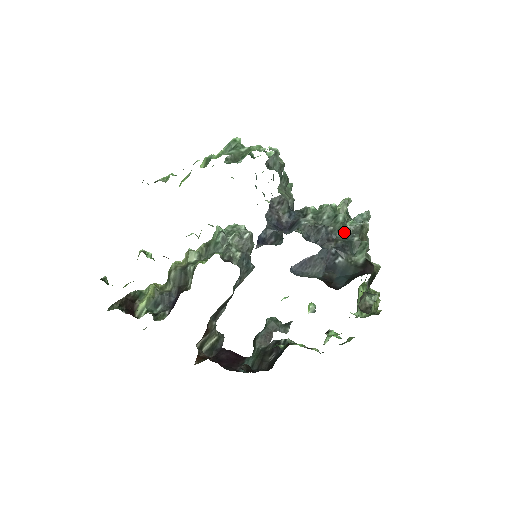
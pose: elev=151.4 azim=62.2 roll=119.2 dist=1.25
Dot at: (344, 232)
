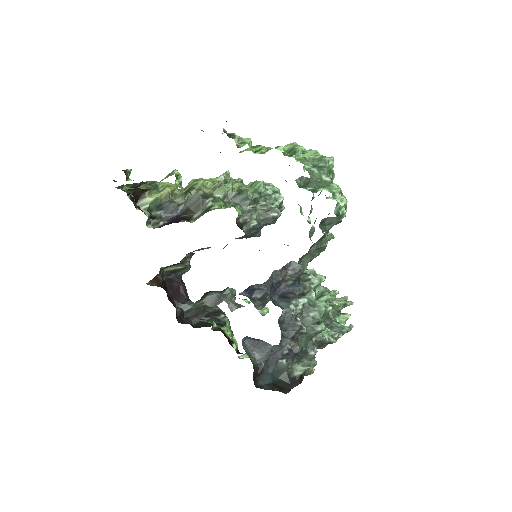
Dot at: (311, 340)
